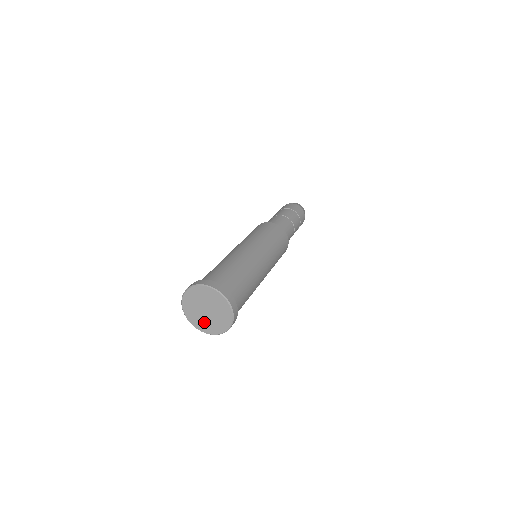
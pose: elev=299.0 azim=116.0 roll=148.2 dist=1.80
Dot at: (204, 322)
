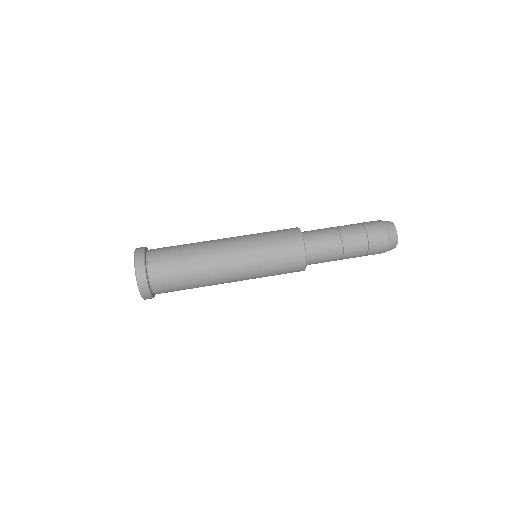
Dot at: occluded
